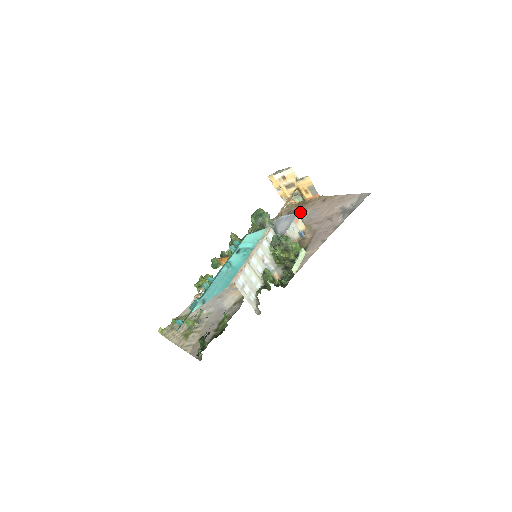
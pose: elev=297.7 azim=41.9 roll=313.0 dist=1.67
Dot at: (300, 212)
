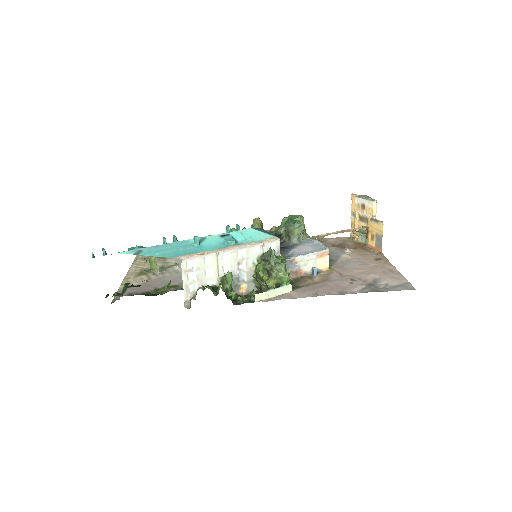
Dot at: (347, 251)
